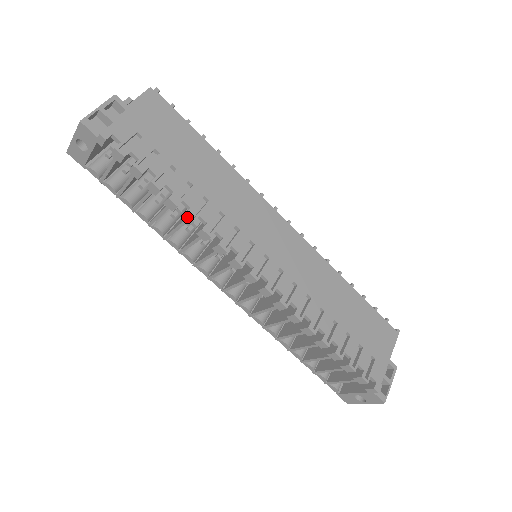
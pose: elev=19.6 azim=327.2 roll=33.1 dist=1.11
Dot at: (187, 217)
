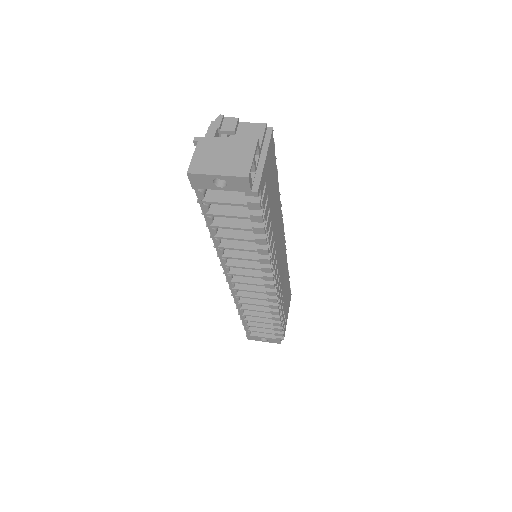
Dot at: (266, 251)
